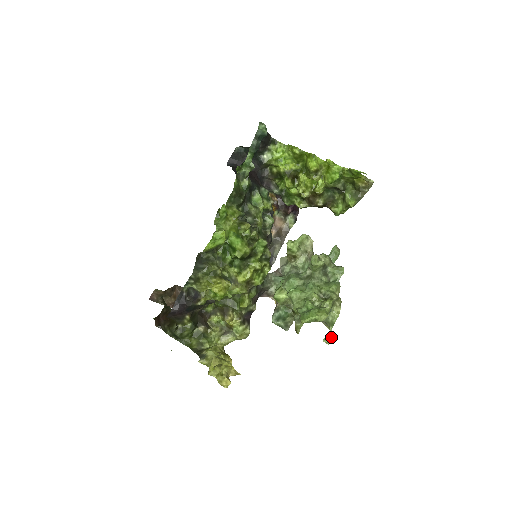
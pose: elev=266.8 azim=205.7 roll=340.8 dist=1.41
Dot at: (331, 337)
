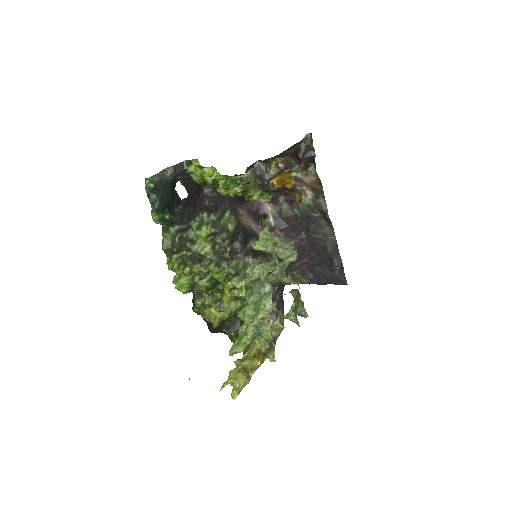
Dot at: (274, 354)
